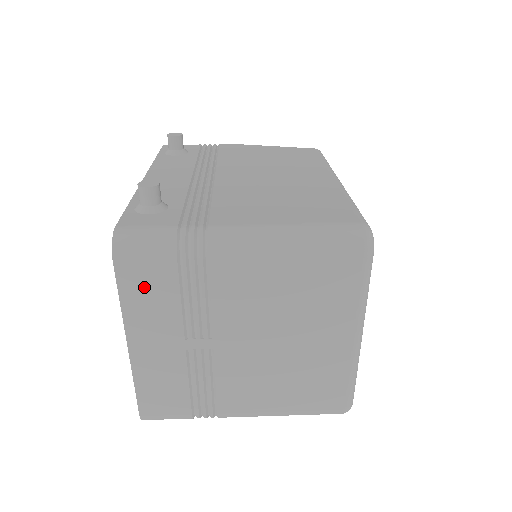
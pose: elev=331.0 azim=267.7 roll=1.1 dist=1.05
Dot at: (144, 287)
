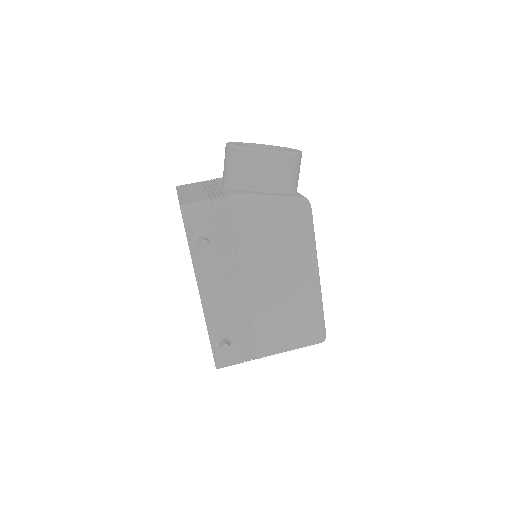
Dot at: occluded
